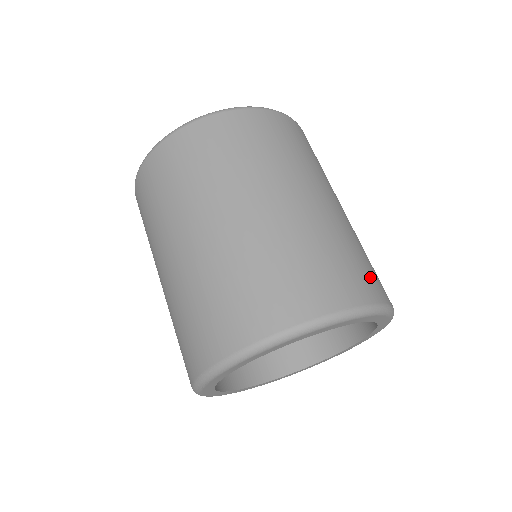
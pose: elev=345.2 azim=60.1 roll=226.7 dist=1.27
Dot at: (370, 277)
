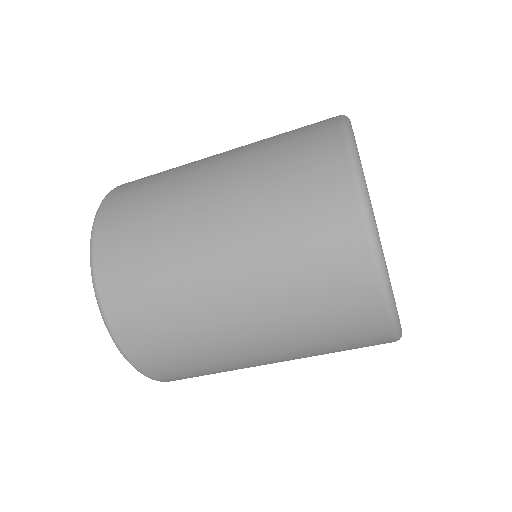
Dot at: occluded
